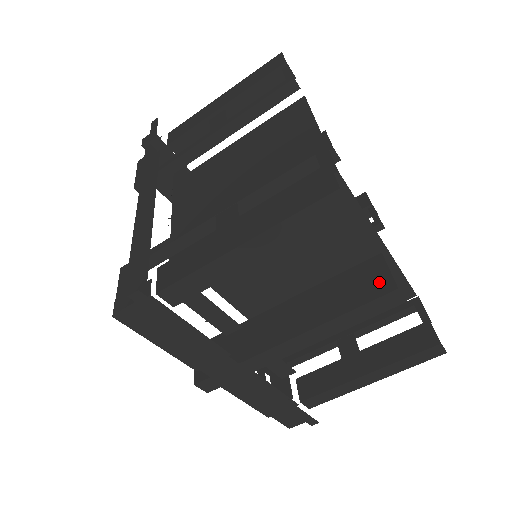
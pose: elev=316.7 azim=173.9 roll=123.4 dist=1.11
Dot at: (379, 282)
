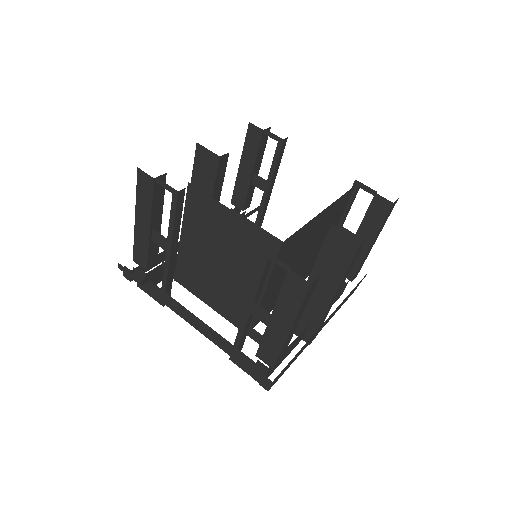
Dot at: (348, 244)
